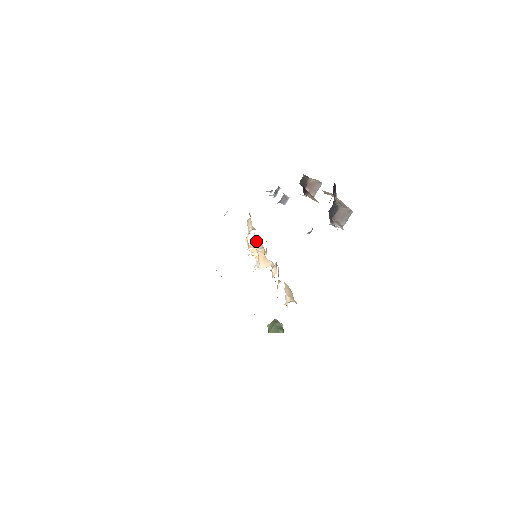
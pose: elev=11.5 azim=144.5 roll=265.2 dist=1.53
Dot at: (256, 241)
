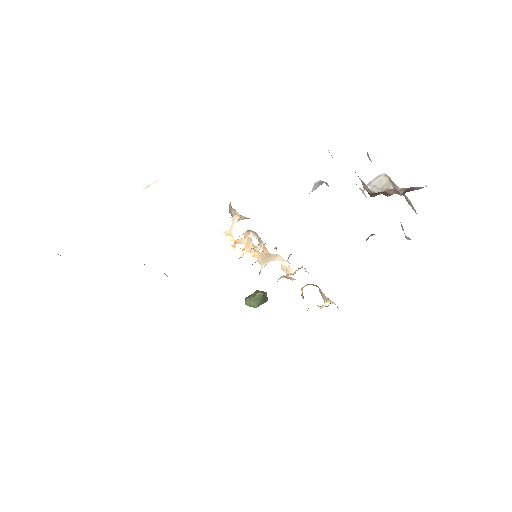
Dot at: (248, 233)
